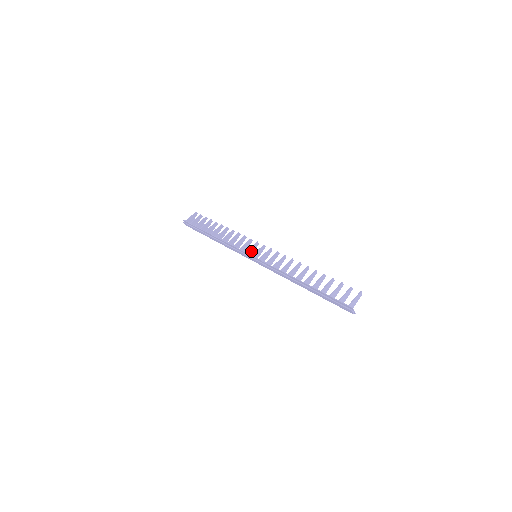
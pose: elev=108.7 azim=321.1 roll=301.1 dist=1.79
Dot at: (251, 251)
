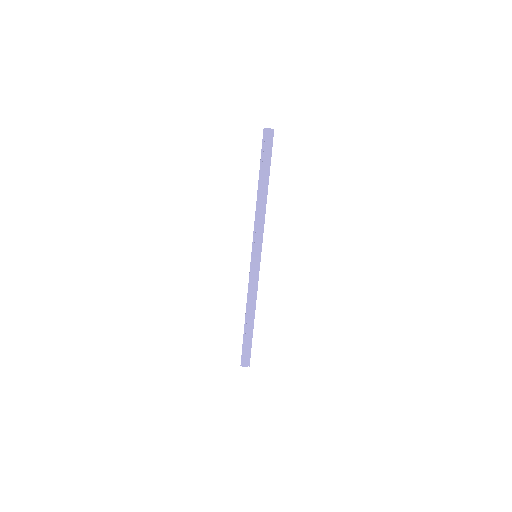
Dot at: occluded
